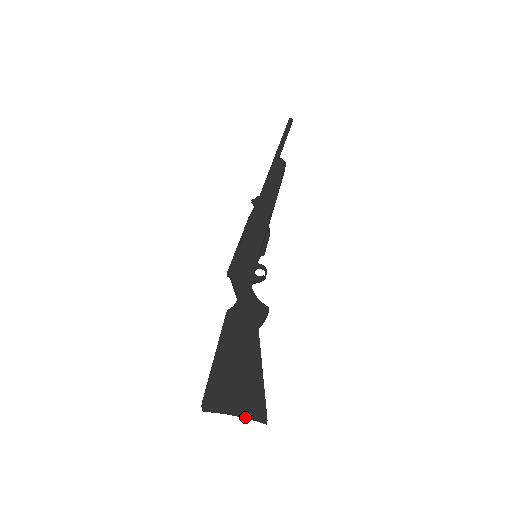
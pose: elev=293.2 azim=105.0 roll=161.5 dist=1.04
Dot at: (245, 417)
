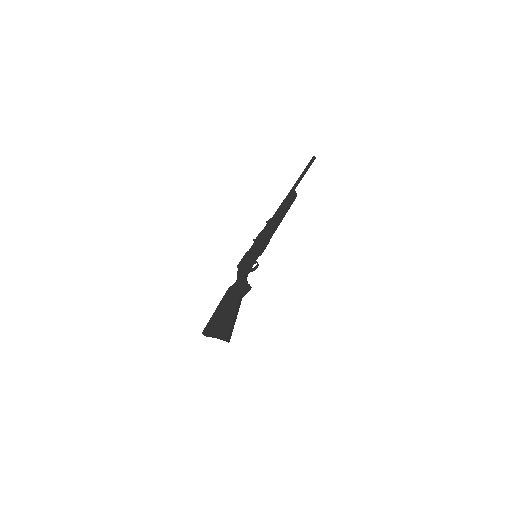
Dot at: (221, 339)
